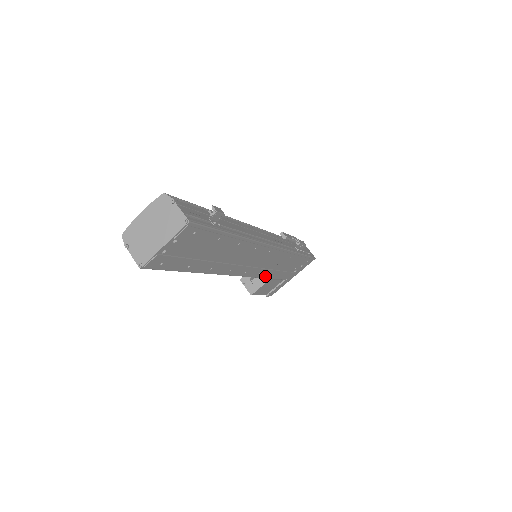
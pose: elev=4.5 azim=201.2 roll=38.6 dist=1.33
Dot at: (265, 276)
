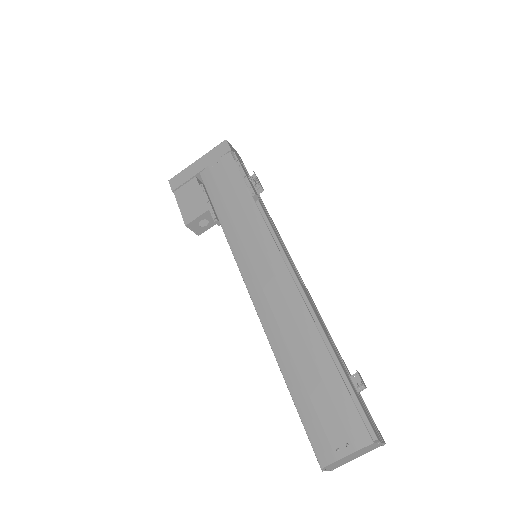
Dot at: occluded
